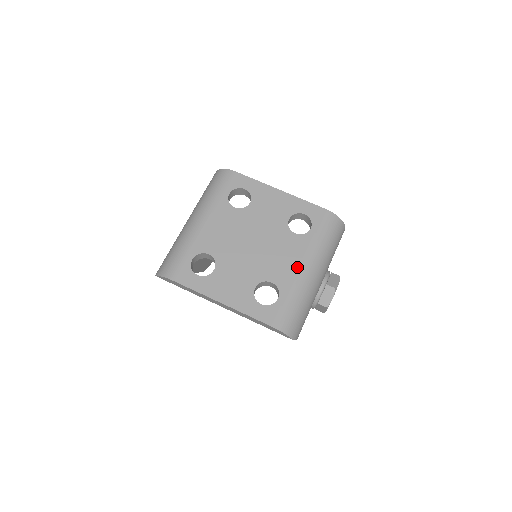
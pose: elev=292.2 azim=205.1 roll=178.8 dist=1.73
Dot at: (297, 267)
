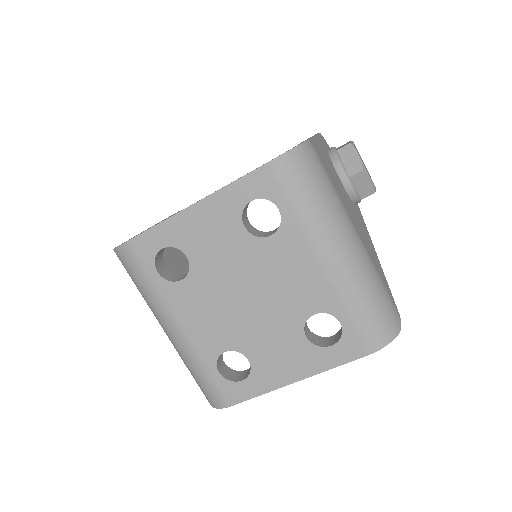
Dot at: (319, 270)
